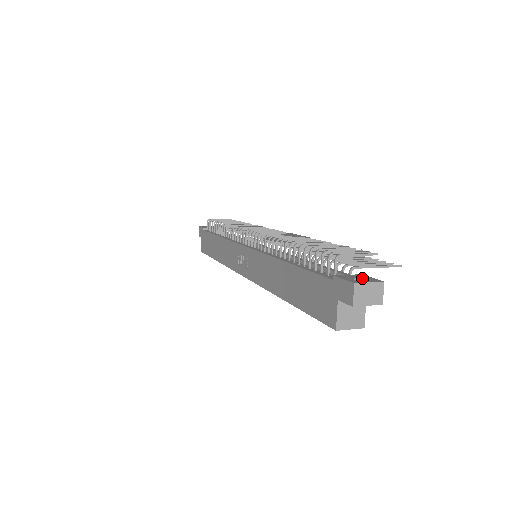
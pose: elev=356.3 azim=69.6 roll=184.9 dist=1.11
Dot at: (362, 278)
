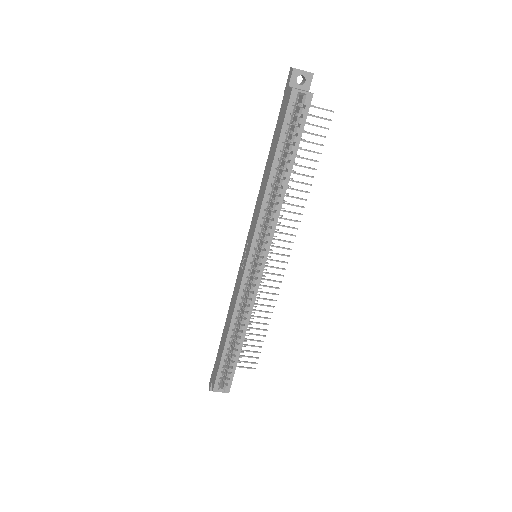
Dot at: (300, 83)
